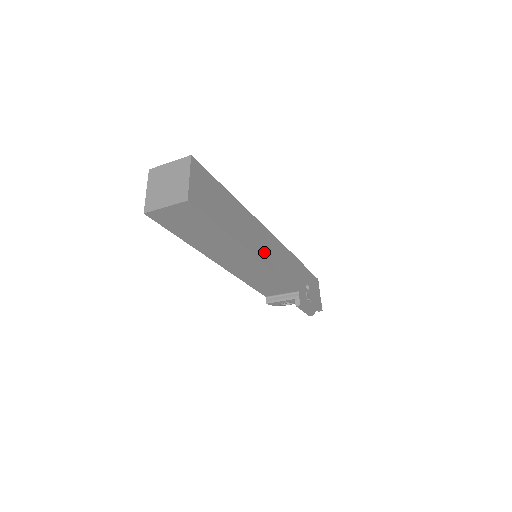
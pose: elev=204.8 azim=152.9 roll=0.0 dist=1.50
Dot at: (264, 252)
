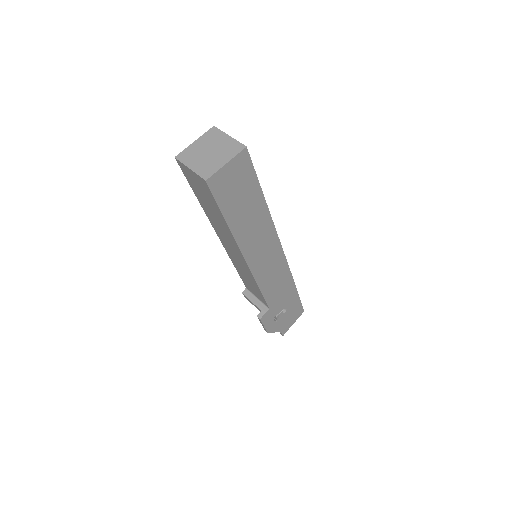
Dot at: (259, 261)
